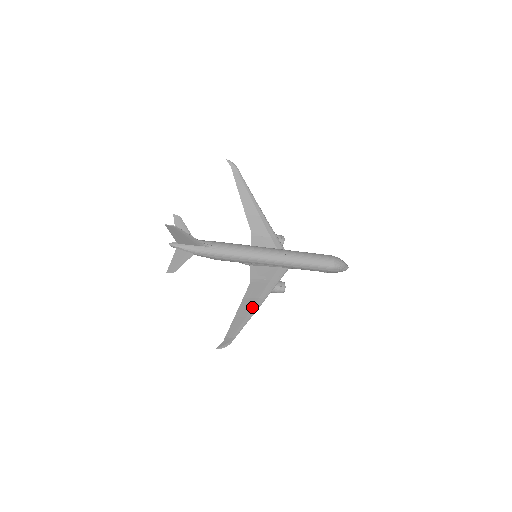
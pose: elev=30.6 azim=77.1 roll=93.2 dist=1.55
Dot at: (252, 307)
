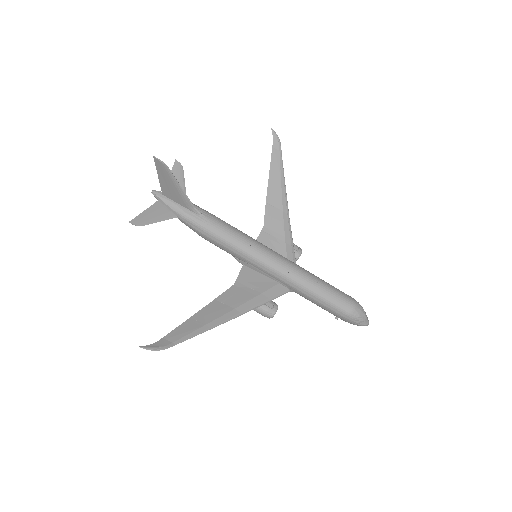
Dot at: (220, 316)
